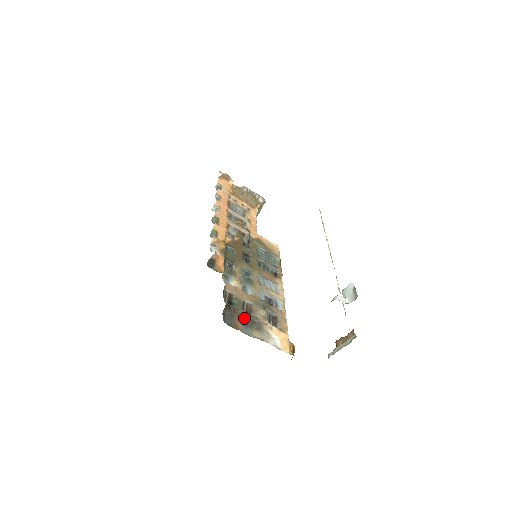
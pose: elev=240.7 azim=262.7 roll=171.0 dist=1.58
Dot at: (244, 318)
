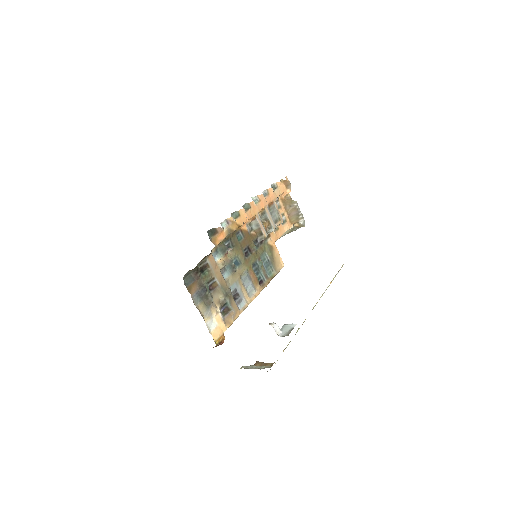
Dot at: (202, 288)
